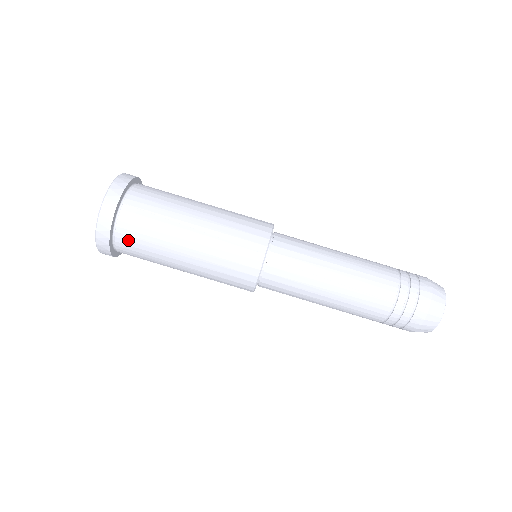
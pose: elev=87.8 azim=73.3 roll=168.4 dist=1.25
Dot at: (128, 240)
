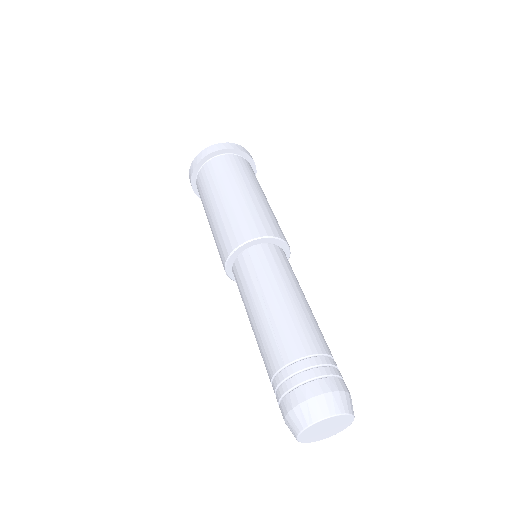
Dot at: (201, 179)
